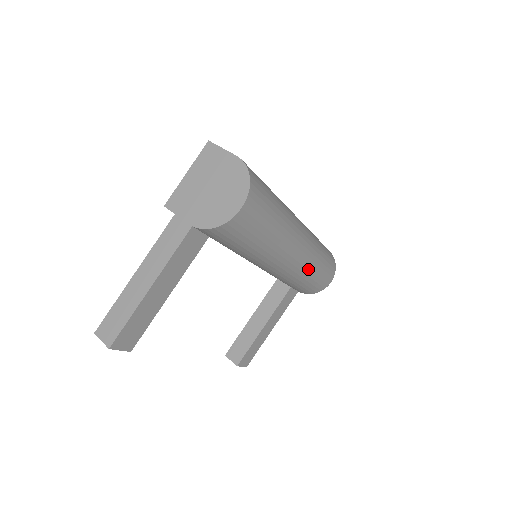
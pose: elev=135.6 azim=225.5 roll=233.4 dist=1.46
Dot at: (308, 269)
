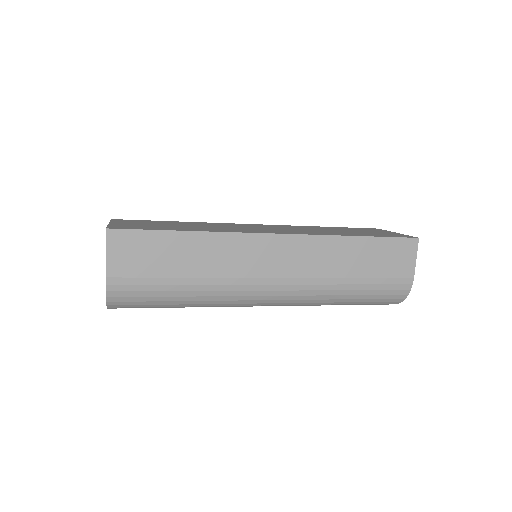
Dot at: occluded
